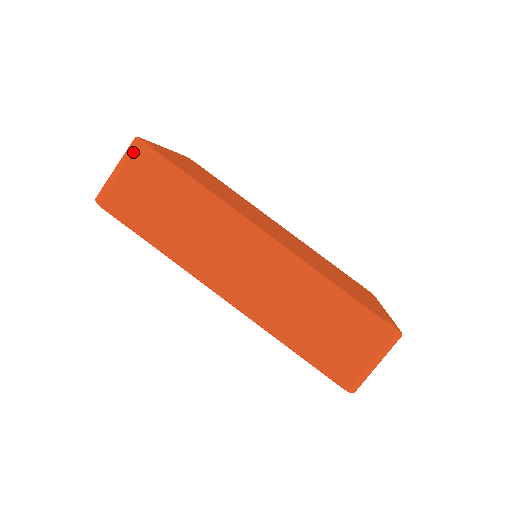
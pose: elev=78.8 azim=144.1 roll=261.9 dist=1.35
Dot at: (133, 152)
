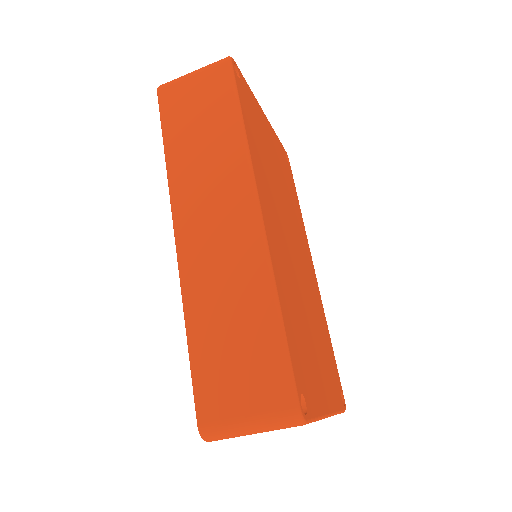
Dot at: (217, 64)
